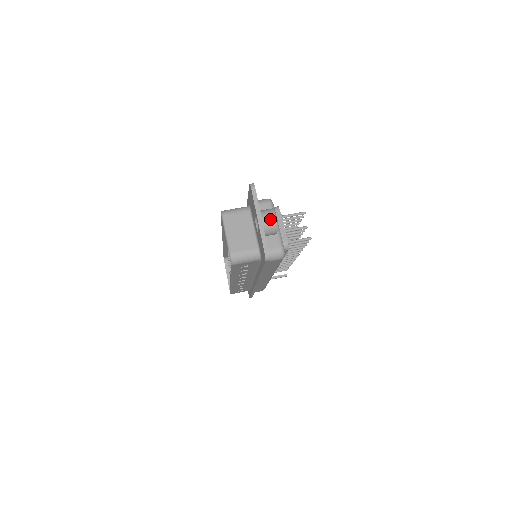
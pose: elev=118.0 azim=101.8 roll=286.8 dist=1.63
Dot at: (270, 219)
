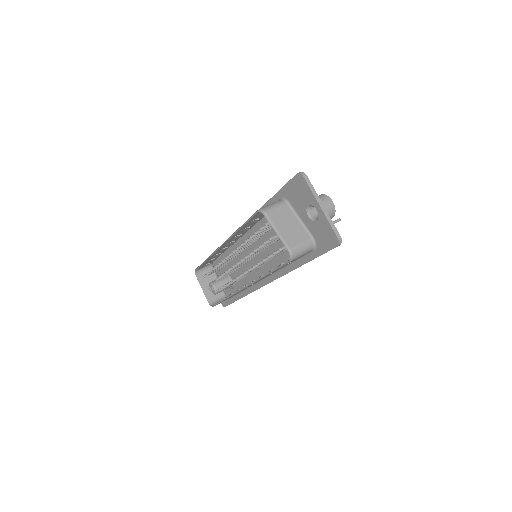
Dot at: (329, 204)
